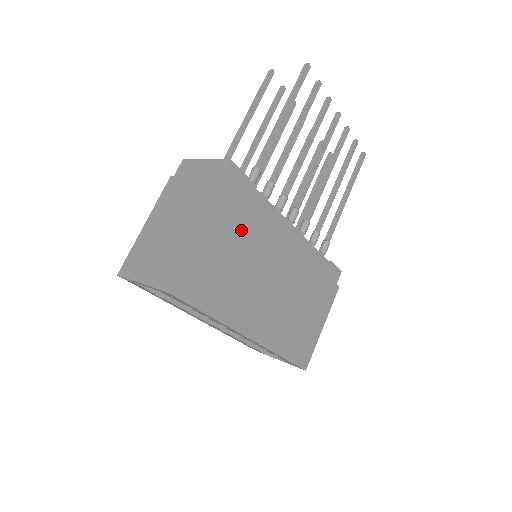
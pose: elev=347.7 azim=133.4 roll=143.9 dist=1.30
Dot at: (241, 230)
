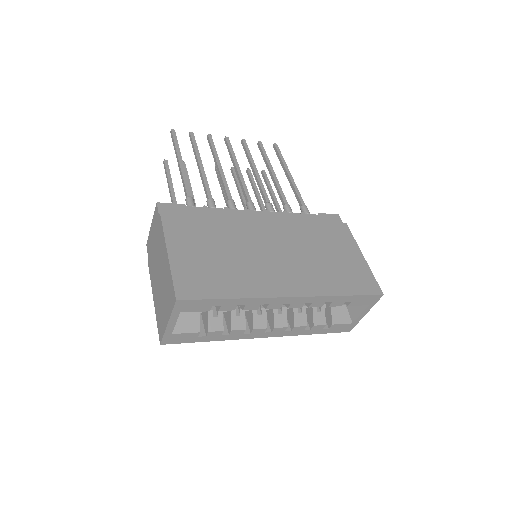
Dot at: (205, 234)
